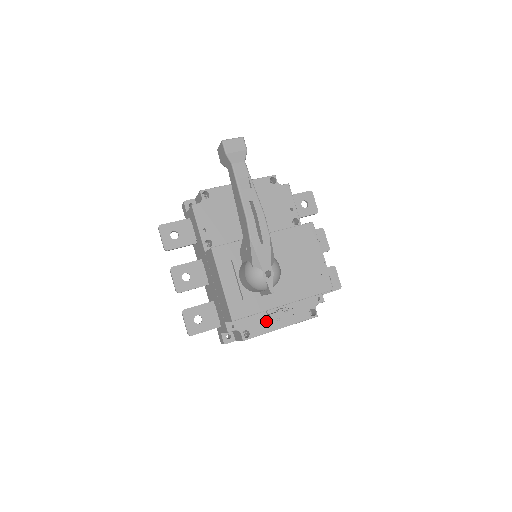
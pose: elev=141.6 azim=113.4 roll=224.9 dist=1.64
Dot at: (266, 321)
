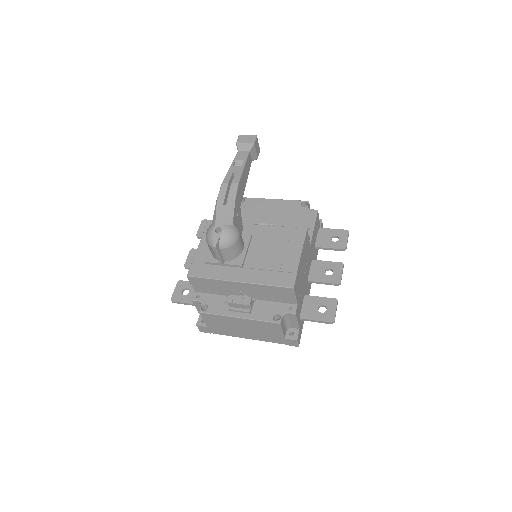
Dot at: (228, 305)
